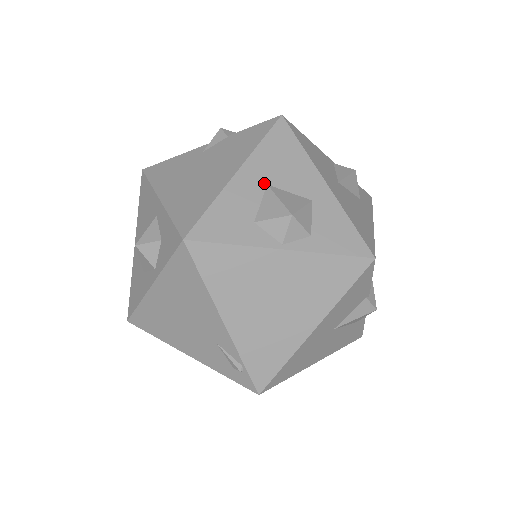
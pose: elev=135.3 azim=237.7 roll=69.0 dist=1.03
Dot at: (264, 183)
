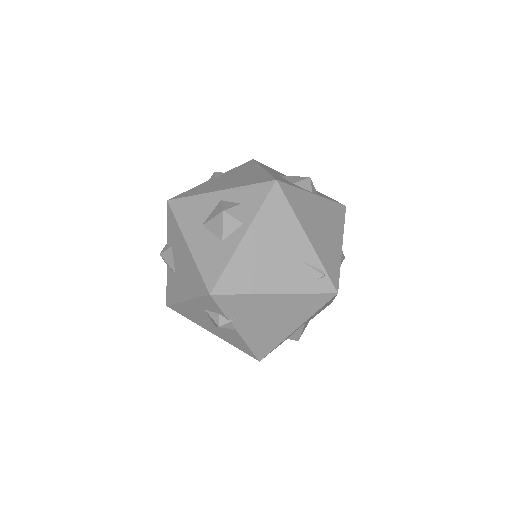
Dot at: occluded
